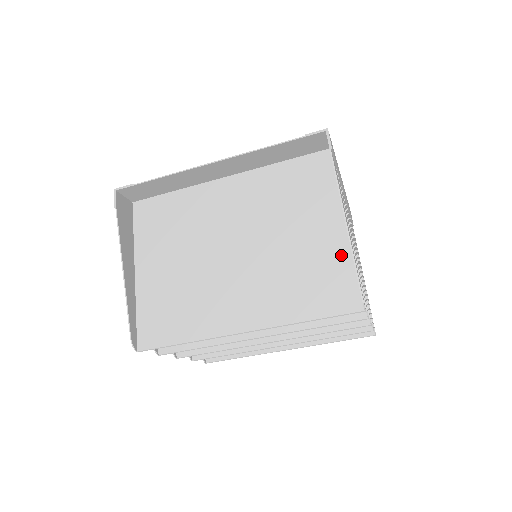
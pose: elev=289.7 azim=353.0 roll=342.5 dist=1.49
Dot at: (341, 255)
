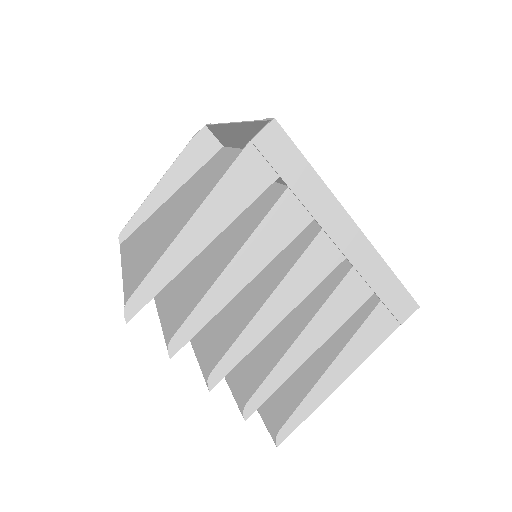
Dot at: occluded
